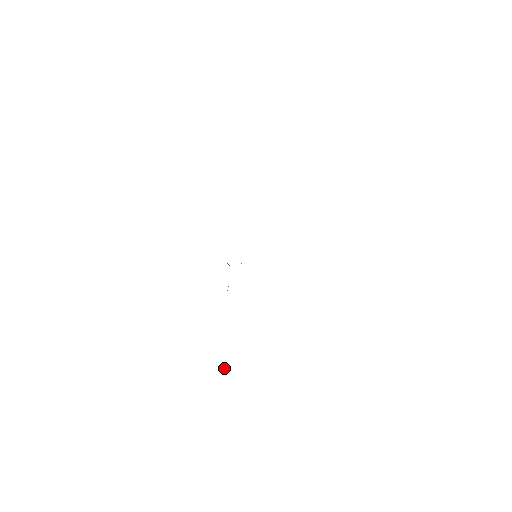
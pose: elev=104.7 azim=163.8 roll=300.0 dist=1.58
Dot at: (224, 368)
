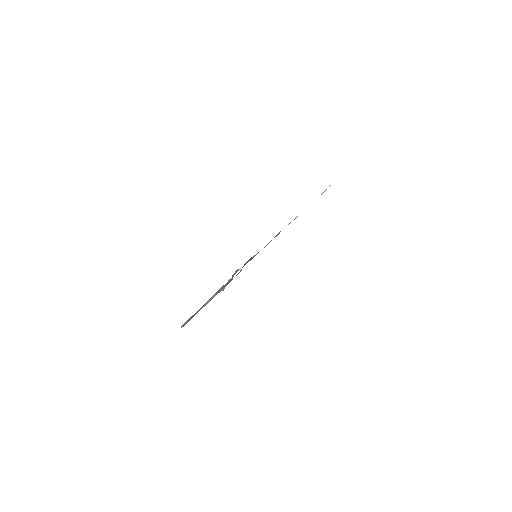
Dot at: (187, 322)
